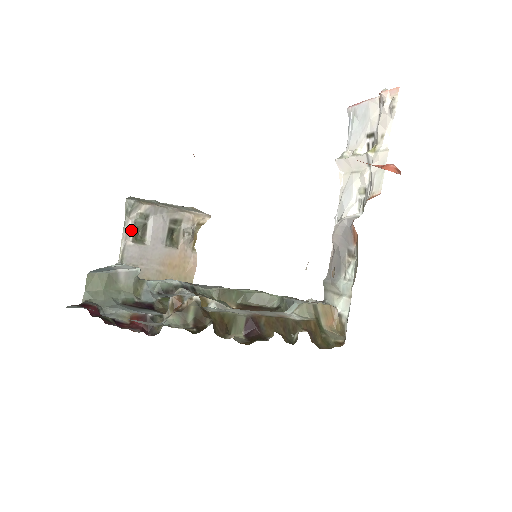
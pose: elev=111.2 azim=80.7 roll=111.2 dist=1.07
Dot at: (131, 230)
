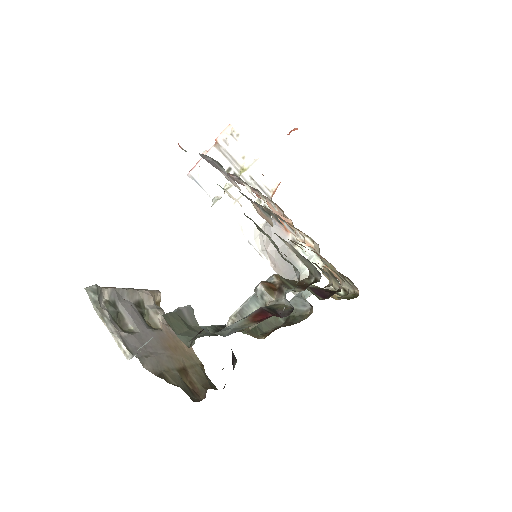
Dot at: (112, 321)
